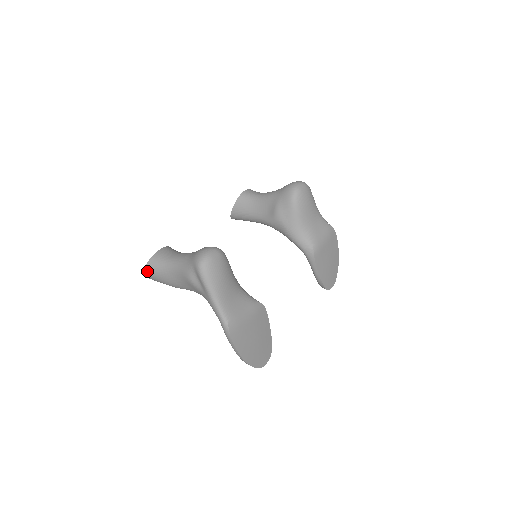
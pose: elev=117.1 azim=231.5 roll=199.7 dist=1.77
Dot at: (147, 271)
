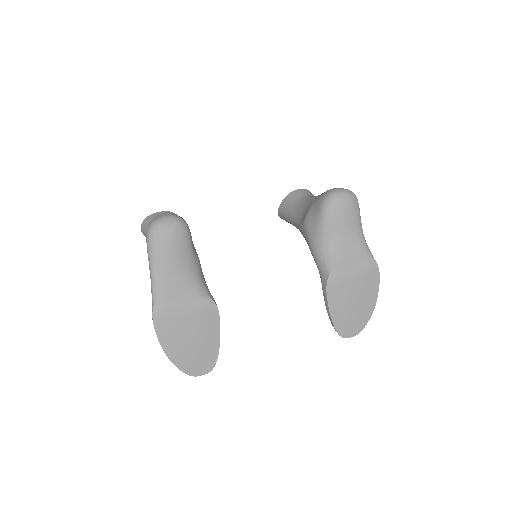
Dot at: (142, 228)
